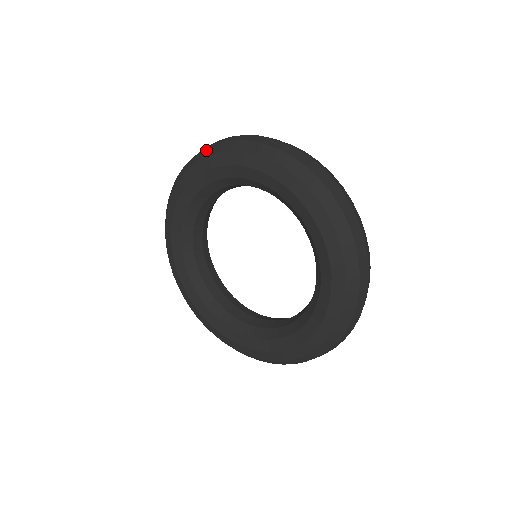
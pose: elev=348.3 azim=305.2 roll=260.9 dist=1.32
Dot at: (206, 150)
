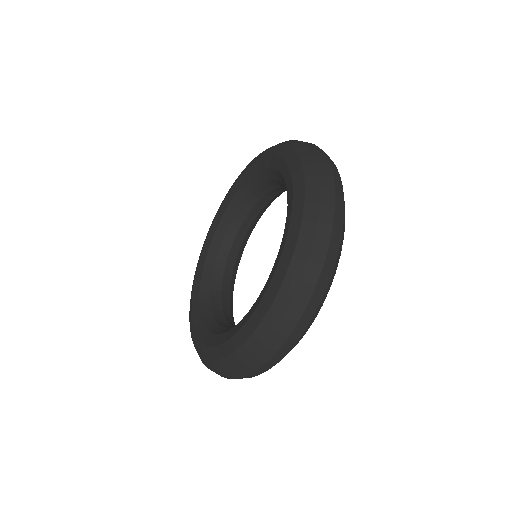
Dot at: (297, 142)
